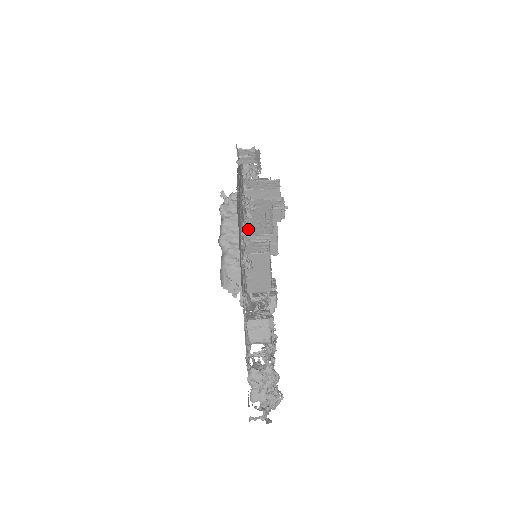
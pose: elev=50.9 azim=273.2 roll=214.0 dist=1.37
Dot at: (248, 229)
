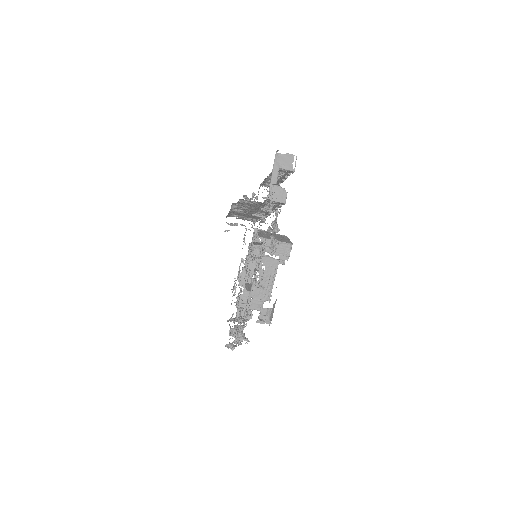
Dot at: (253, 291)
